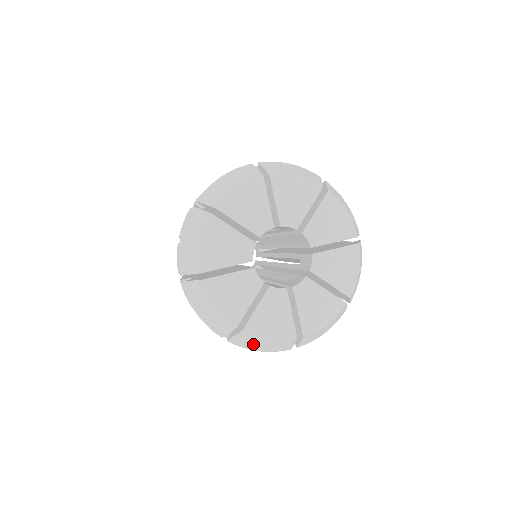
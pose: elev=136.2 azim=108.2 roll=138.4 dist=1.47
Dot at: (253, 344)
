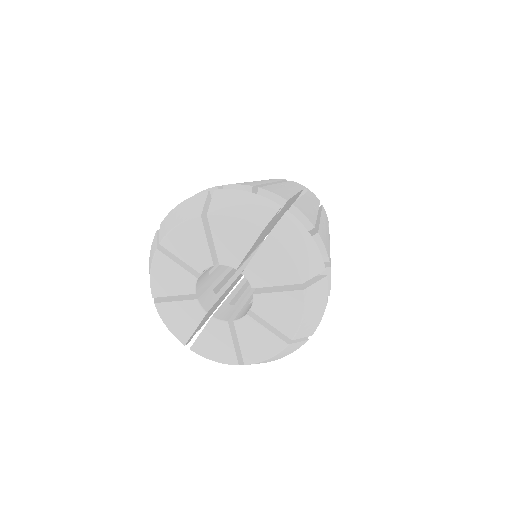
Dot at: occluded
